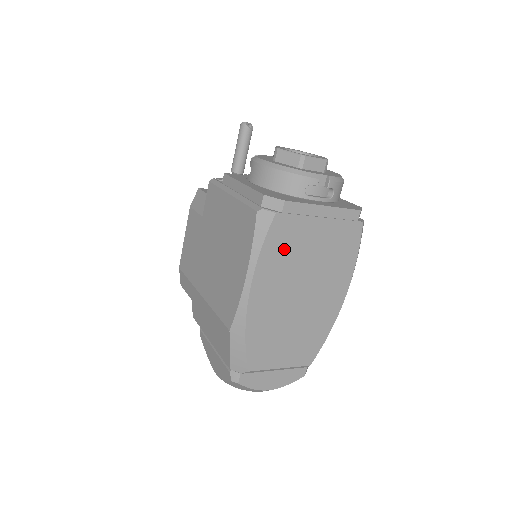
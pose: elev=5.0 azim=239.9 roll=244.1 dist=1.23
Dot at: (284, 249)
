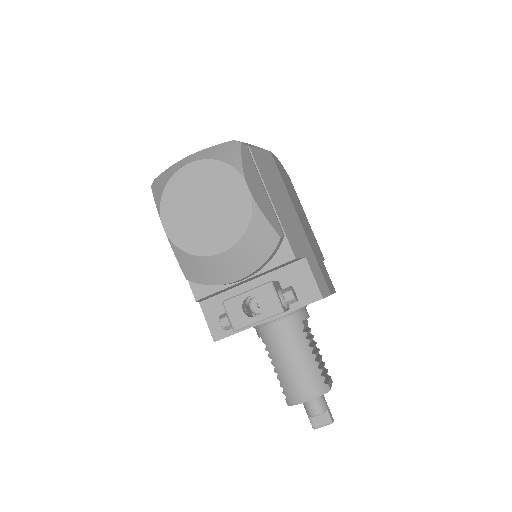
Dot at: occluded
